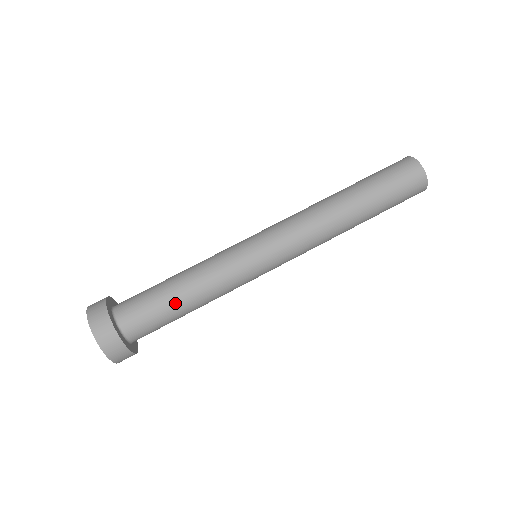
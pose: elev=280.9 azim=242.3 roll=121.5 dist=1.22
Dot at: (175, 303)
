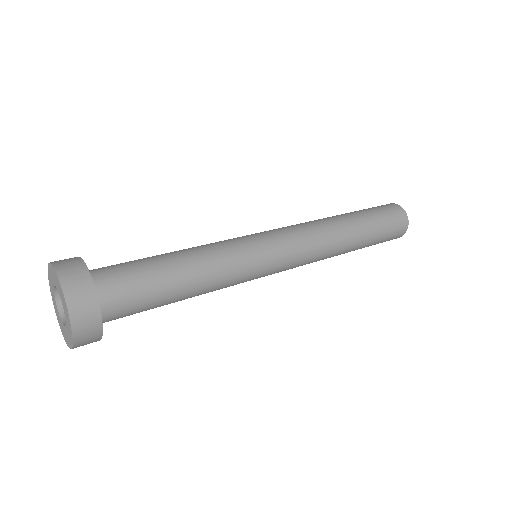
Dot at: (166, 264)
